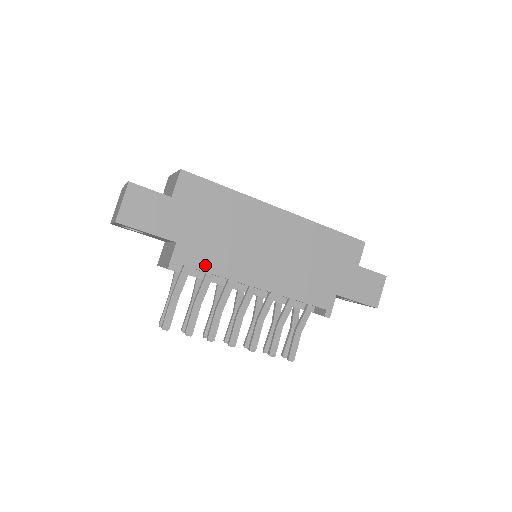
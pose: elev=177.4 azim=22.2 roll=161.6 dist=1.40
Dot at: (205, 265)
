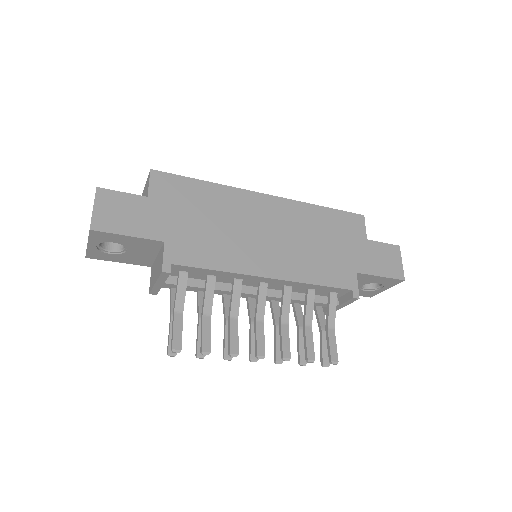
Dot at: (203, 261)
